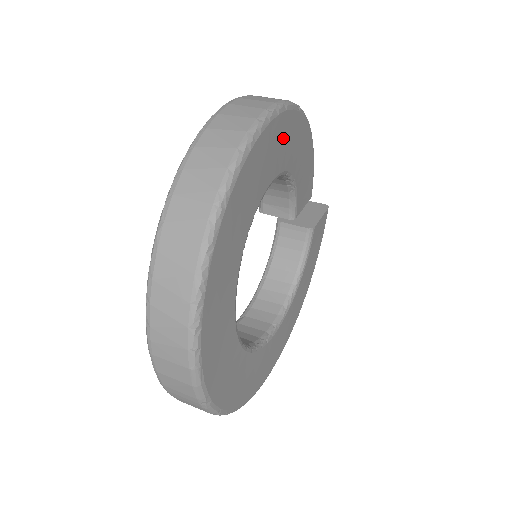
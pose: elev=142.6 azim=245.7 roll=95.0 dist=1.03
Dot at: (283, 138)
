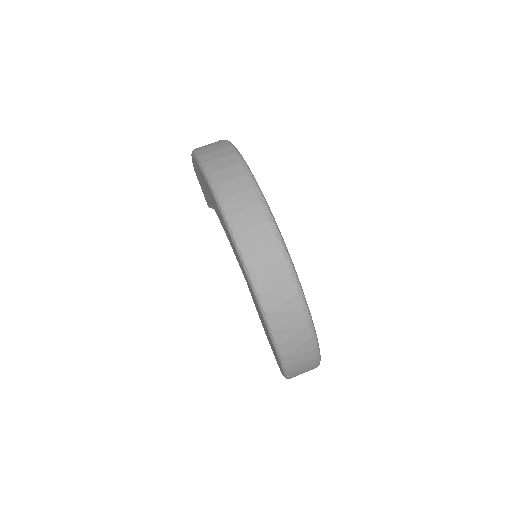
Dot at: occluded
